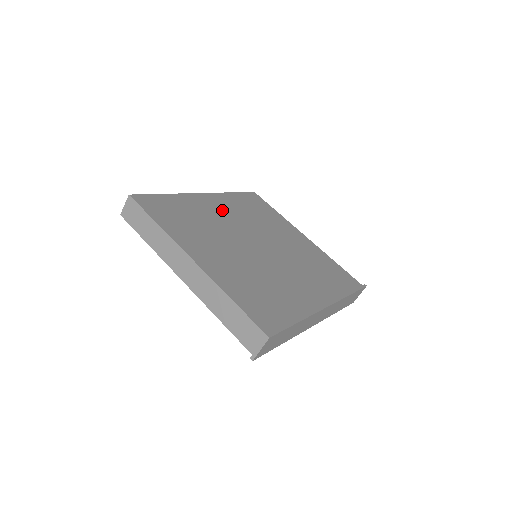
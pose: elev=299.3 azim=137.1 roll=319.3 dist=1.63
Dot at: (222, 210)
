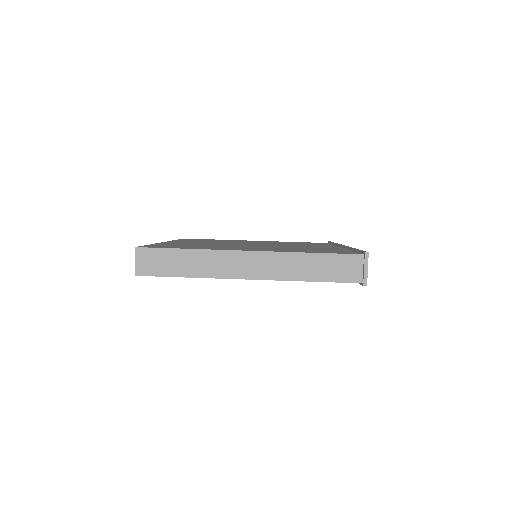
Dot at: occluded
